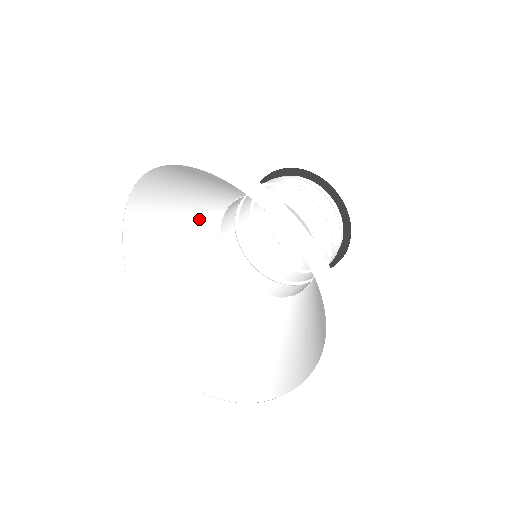
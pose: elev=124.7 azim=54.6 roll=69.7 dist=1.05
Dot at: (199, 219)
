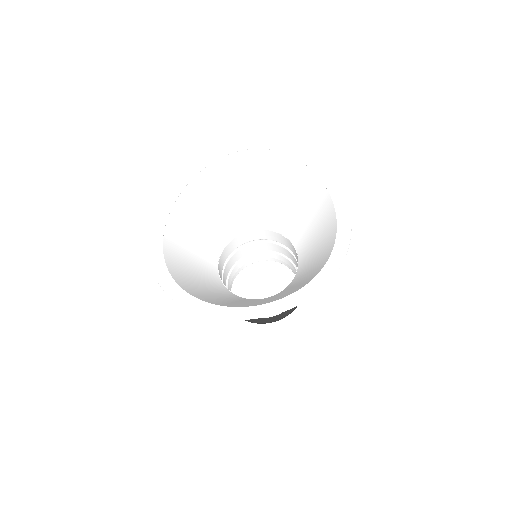
Dot at: (207, 248)
